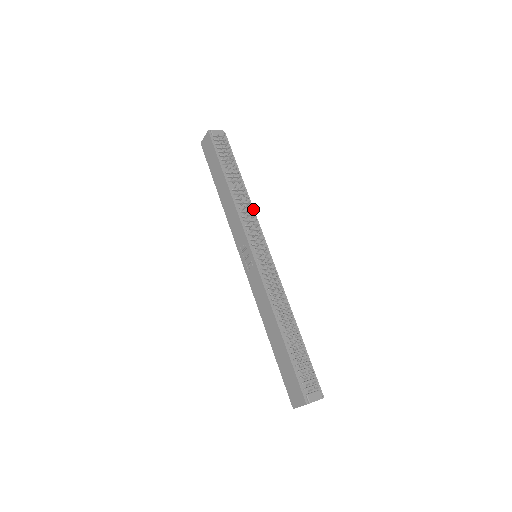
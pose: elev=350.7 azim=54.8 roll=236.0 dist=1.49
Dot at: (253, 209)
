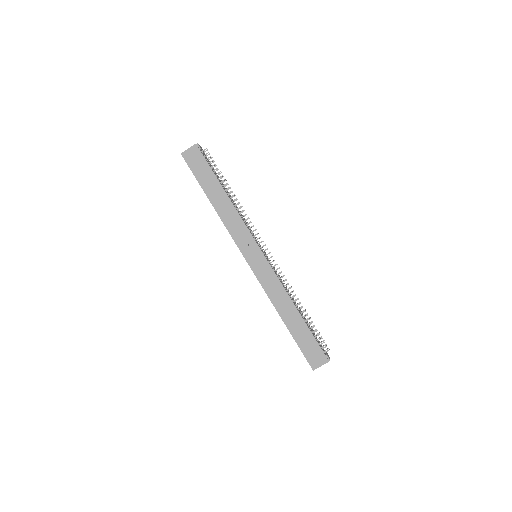
Dot at: occluded
